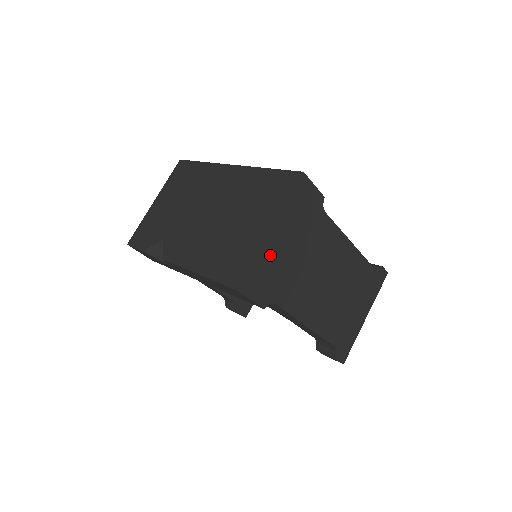
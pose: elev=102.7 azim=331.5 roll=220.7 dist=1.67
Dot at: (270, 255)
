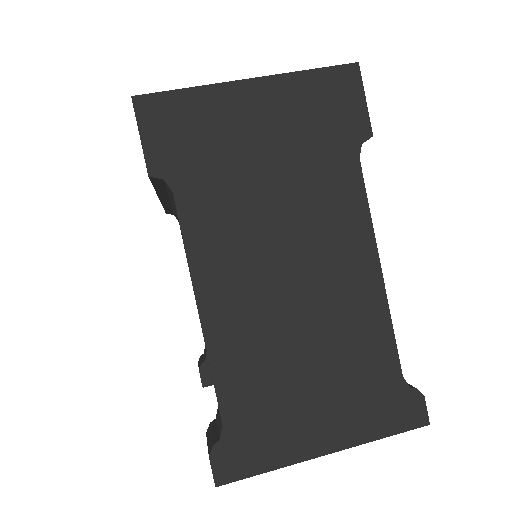
Dot at: (220, 111)
